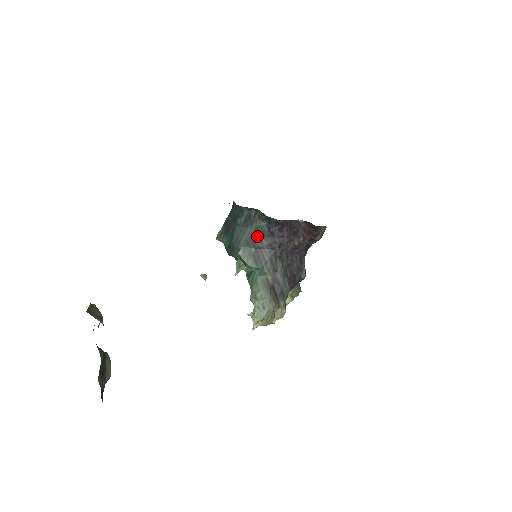
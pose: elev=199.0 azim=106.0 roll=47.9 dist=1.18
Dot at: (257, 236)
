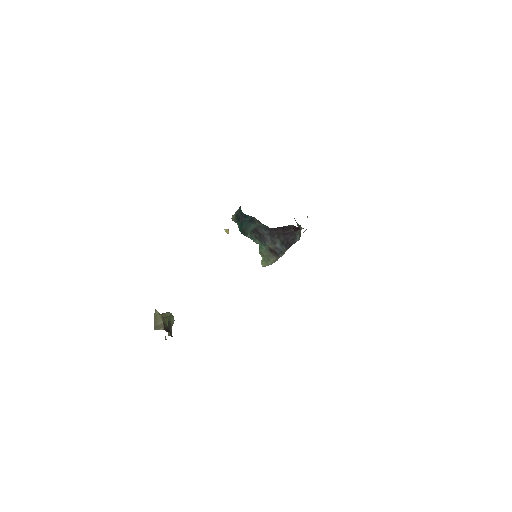
Dot at: (259, 229)
